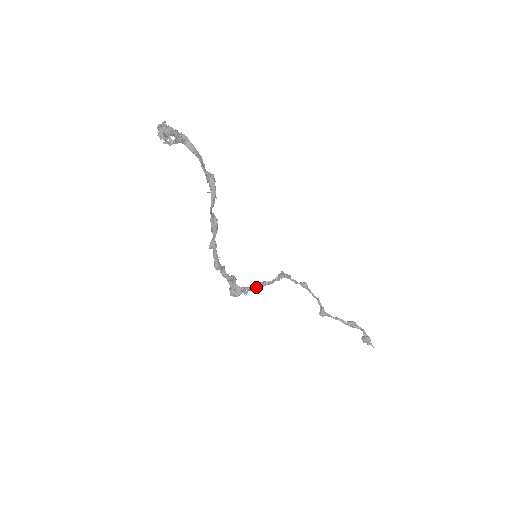
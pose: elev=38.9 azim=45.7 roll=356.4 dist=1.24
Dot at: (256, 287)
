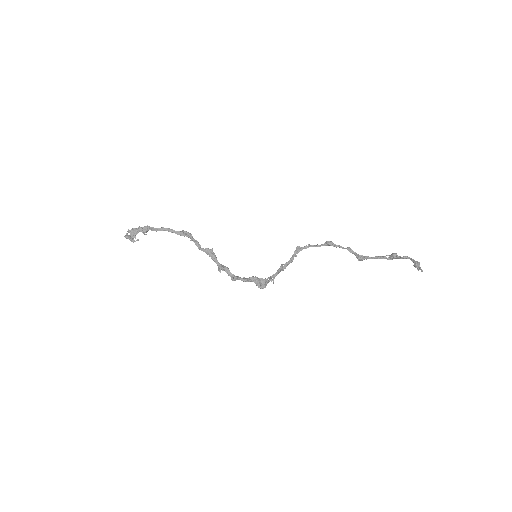
Dot at: (278, 272)
